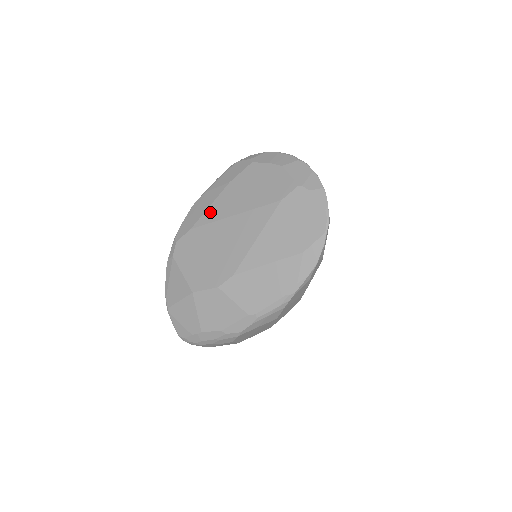
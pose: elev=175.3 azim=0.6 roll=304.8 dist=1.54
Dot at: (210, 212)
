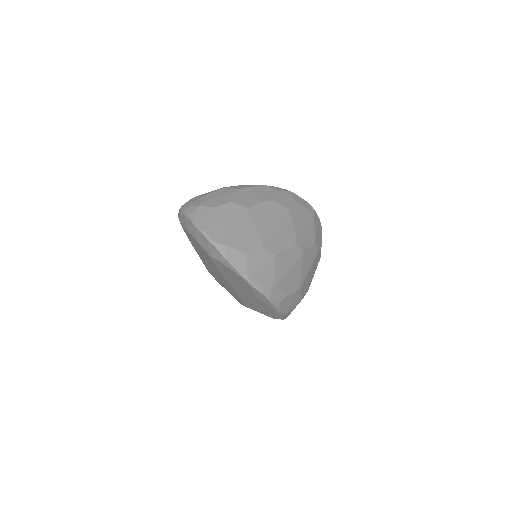
Dot at: (201, 259)
